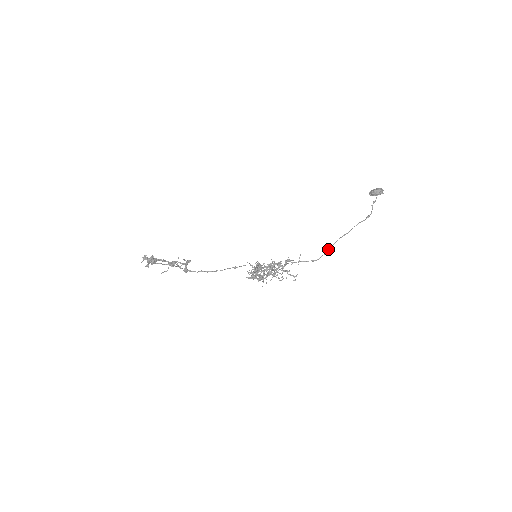
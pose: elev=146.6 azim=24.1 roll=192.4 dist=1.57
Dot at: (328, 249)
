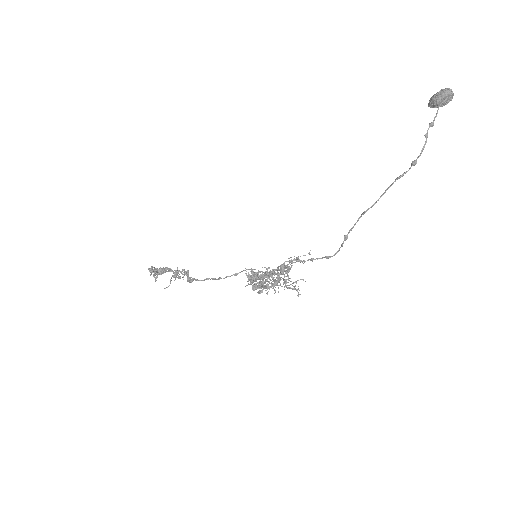
Dot at: occluded
